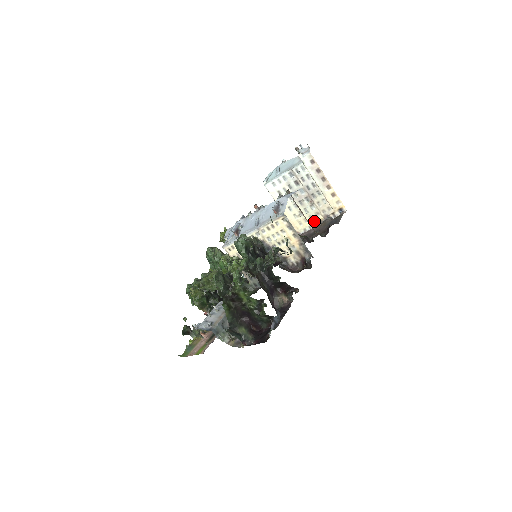
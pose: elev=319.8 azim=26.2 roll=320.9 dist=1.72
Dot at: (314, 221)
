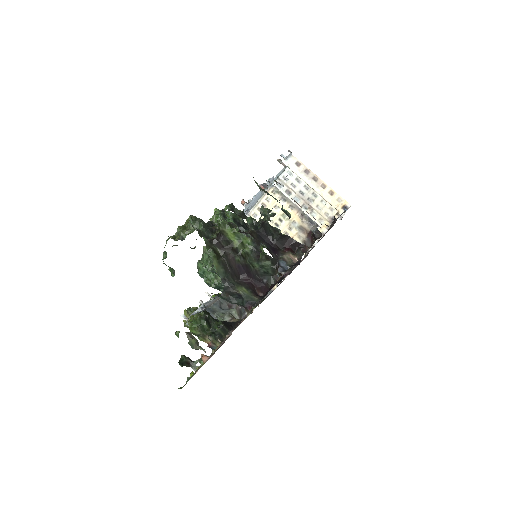
Dot at: (320, 230)
